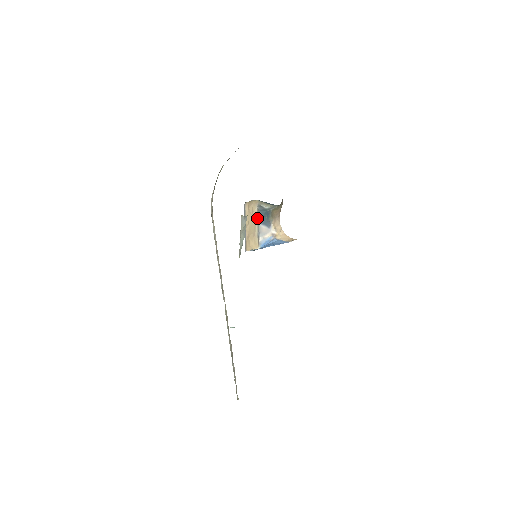
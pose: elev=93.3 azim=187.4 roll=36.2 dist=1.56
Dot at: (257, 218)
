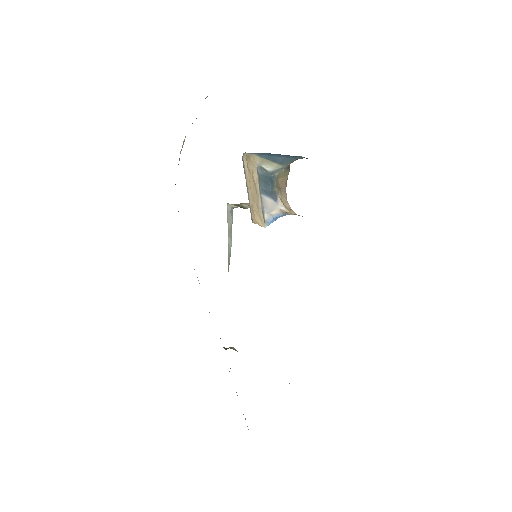
Dot at: (258, 185)
